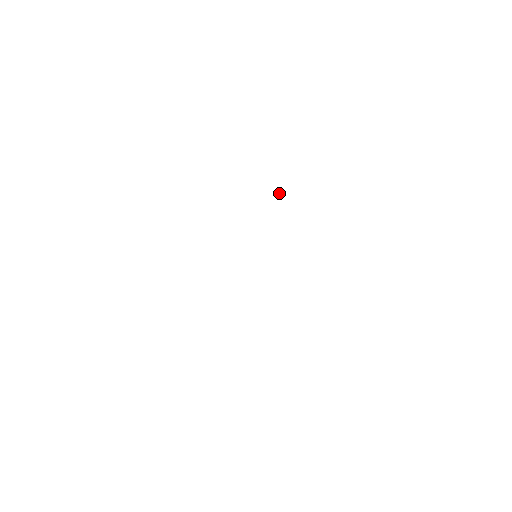
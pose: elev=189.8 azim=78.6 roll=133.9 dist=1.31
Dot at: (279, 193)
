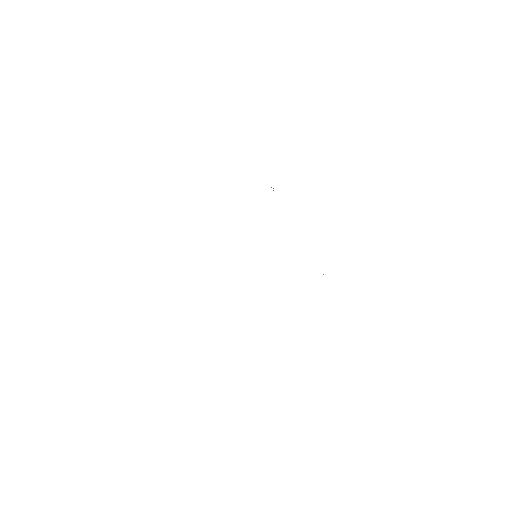
Dot at: occluded
